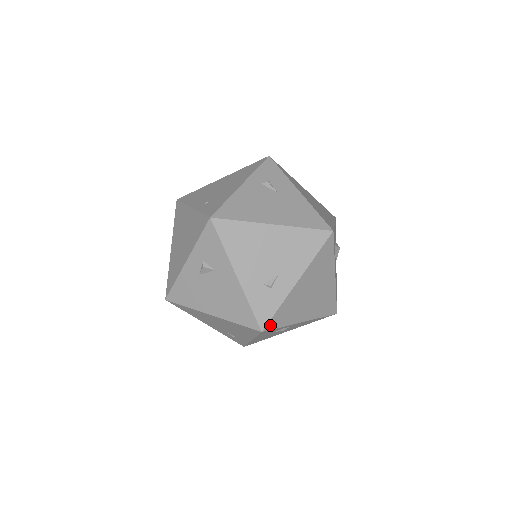
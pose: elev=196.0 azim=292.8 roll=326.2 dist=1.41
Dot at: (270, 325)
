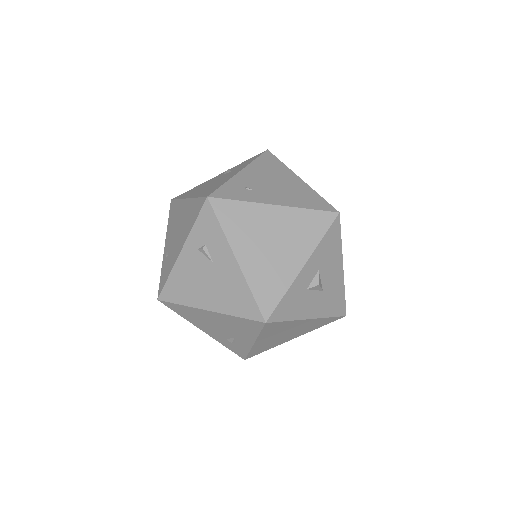
Dot at: (250, 356)
